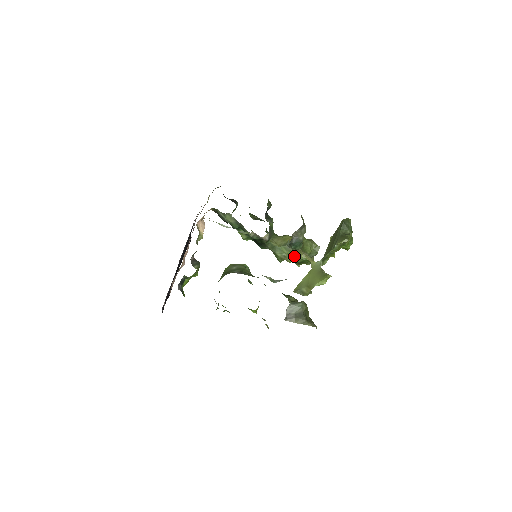
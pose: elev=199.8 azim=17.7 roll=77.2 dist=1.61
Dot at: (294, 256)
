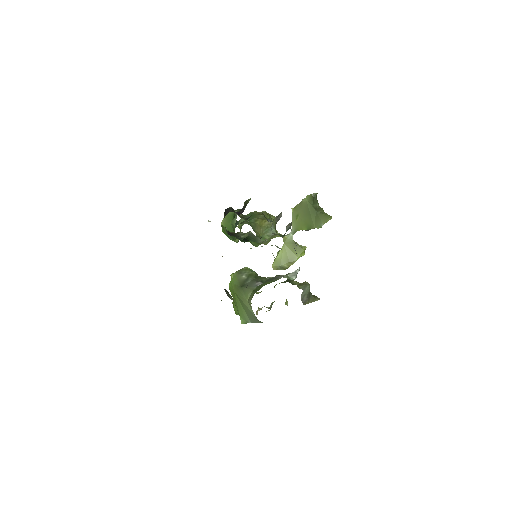
Dot at: occluded
